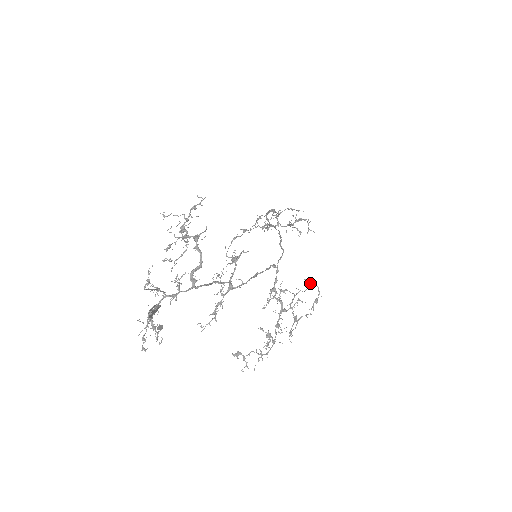
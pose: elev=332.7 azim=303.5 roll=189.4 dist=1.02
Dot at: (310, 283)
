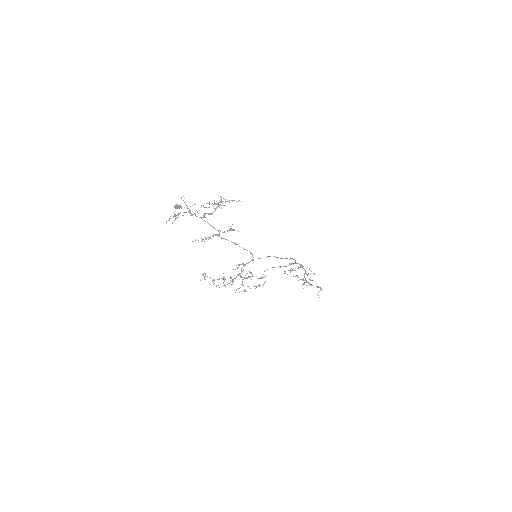
Dot at: (264, 277)
